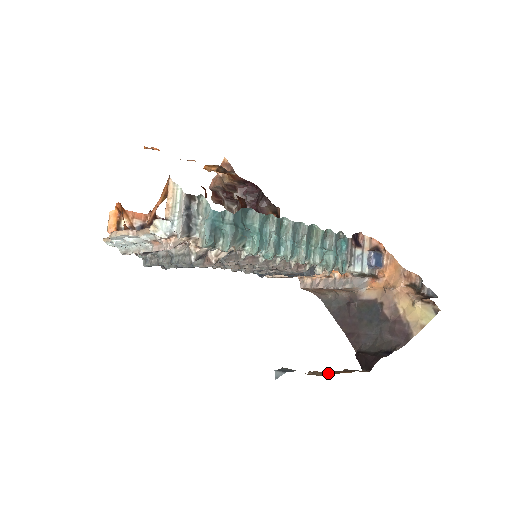
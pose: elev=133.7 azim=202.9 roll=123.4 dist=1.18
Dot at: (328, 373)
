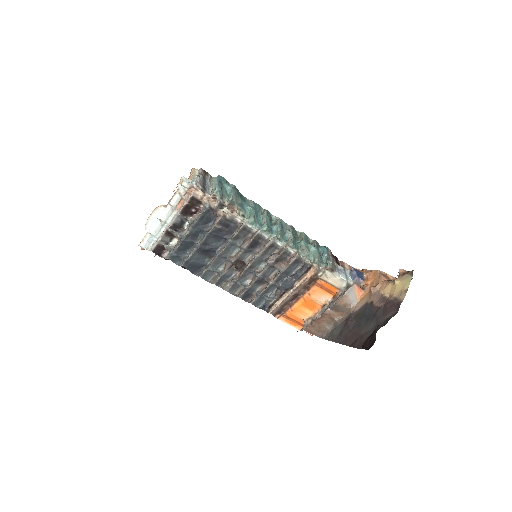
Dot at: occluded
